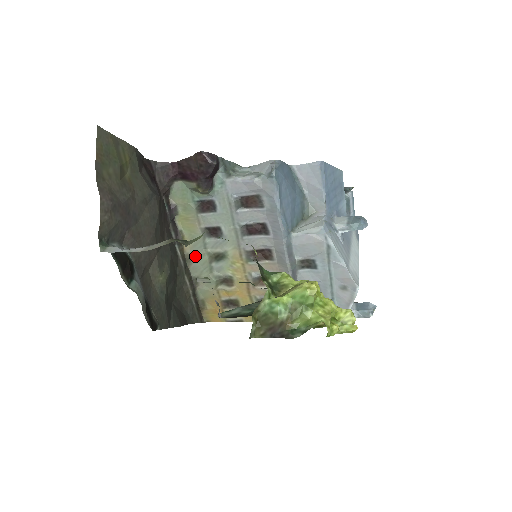
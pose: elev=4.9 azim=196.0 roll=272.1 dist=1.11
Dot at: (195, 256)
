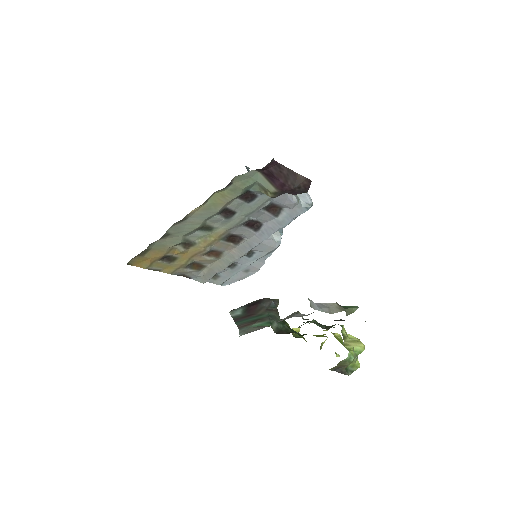
Dot at: (190, 220)
